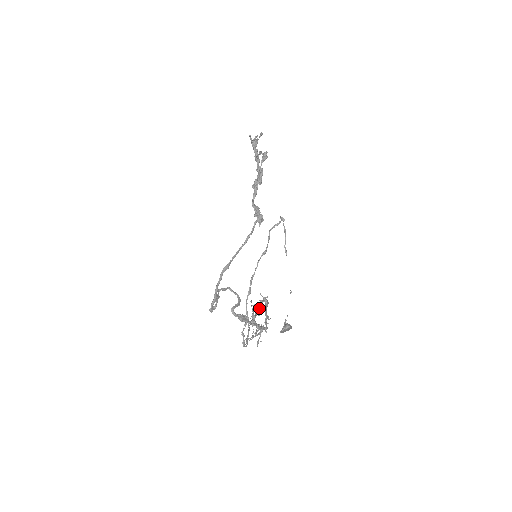
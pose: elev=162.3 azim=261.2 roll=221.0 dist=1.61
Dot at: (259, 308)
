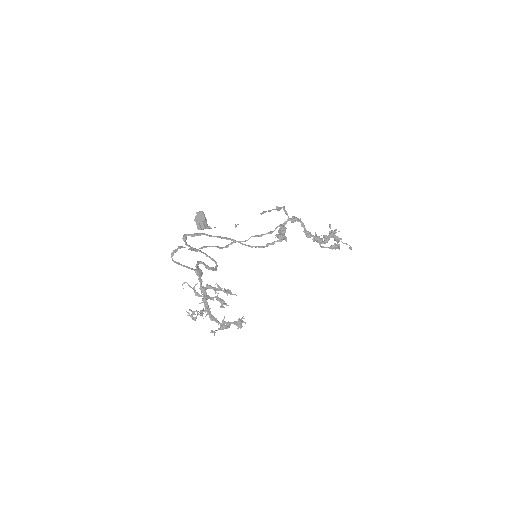
Dot at: (221, 290)
